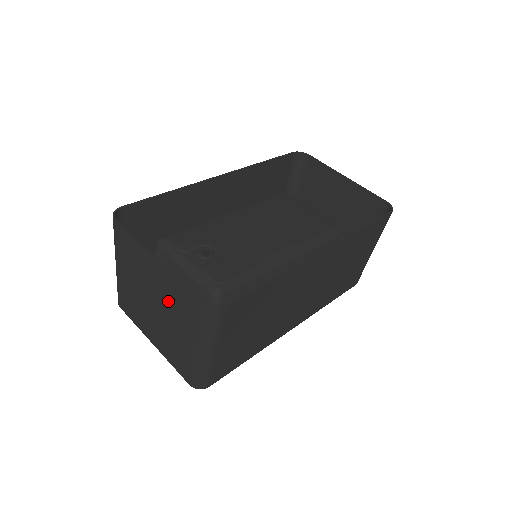
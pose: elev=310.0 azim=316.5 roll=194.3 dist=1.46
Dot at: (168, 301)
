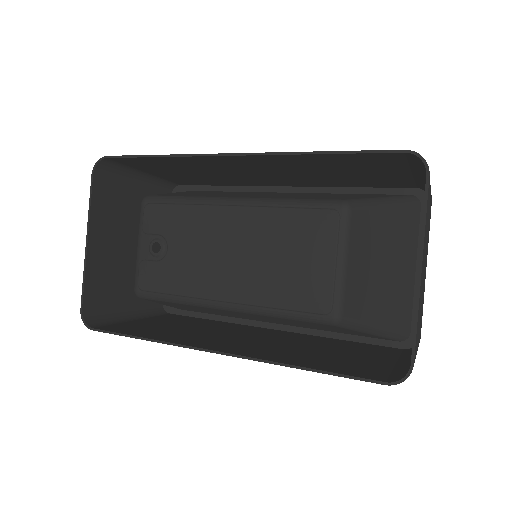
Dot at: (111, 267)
